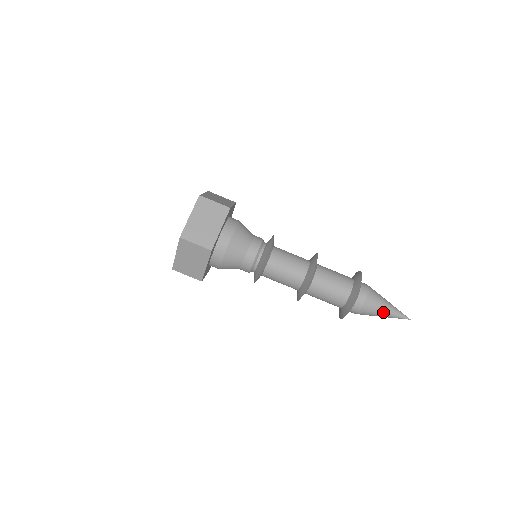
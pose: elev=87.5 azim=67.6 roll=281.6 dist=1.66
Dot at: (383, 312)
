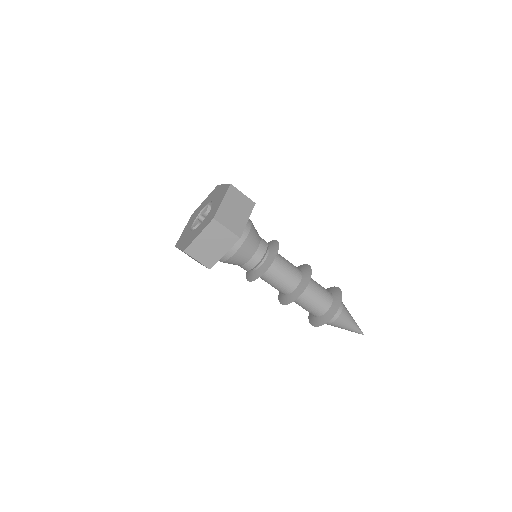
Dot at: (350, 325)
